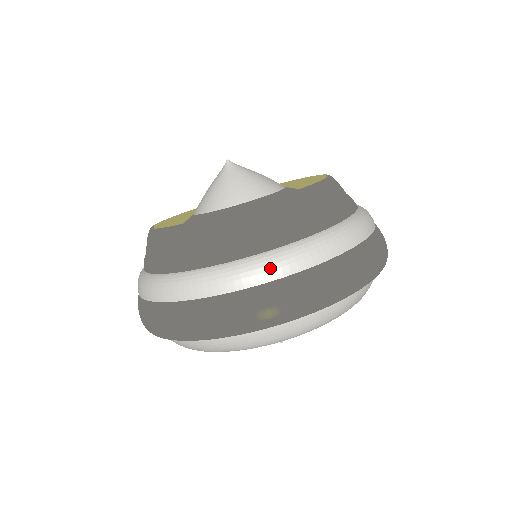
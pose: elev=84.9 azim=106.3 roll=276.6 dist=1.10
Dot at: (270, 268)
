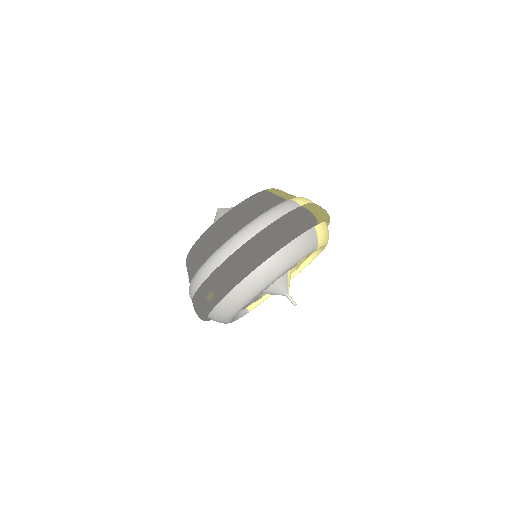
Dot at: (204, 272)
